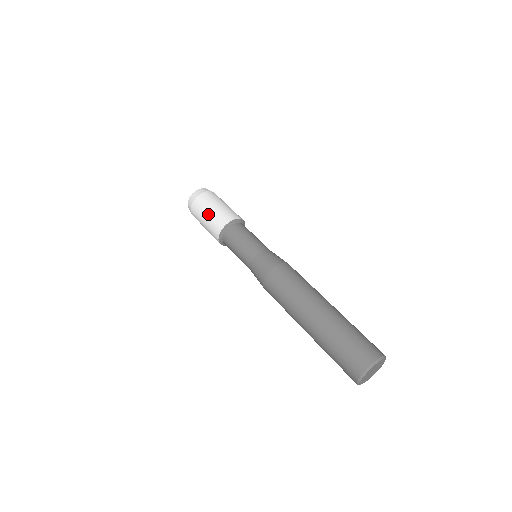
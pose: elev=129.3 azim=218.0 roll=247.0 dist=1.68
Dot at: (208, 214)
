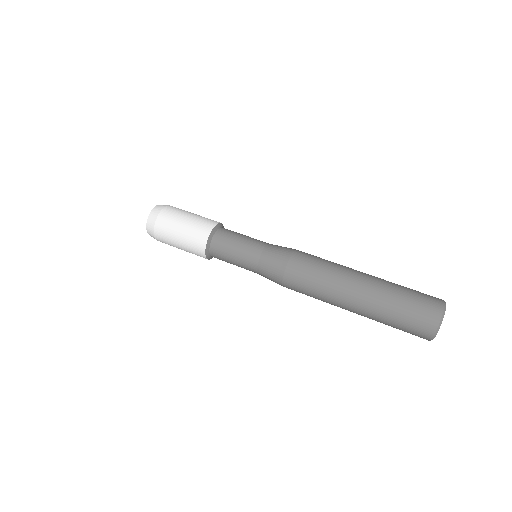
Dot at: (185, 222)
